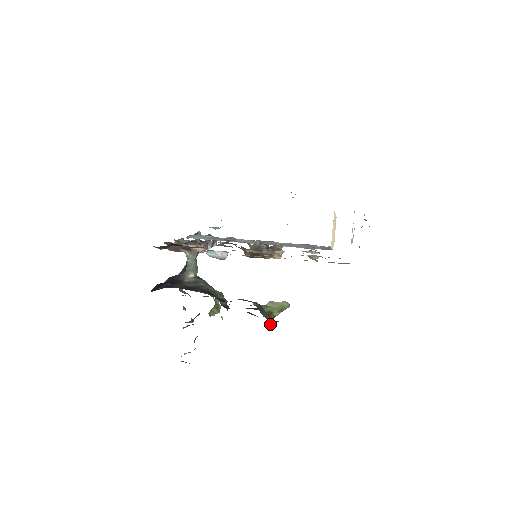
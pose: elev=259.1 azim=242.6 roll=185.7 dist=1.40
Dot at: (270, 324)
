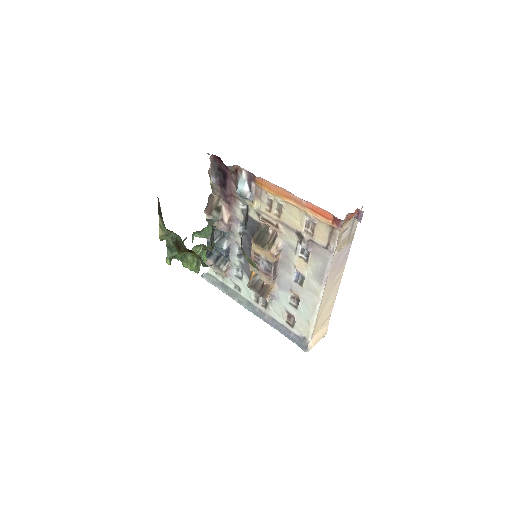
Dot at: (241, 241)
